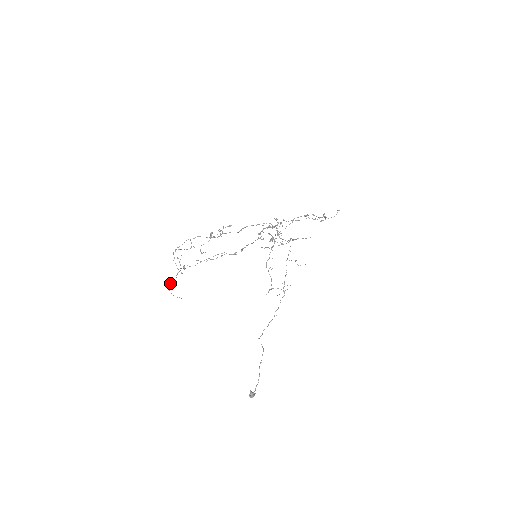
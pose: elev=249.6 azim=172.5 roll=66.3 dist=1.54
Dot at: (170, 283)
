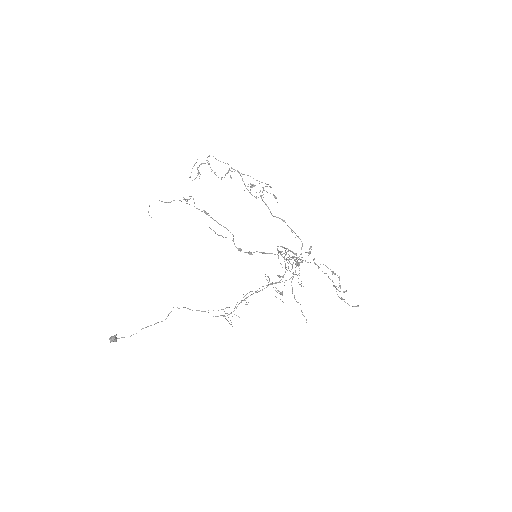
Dot at: occluded
